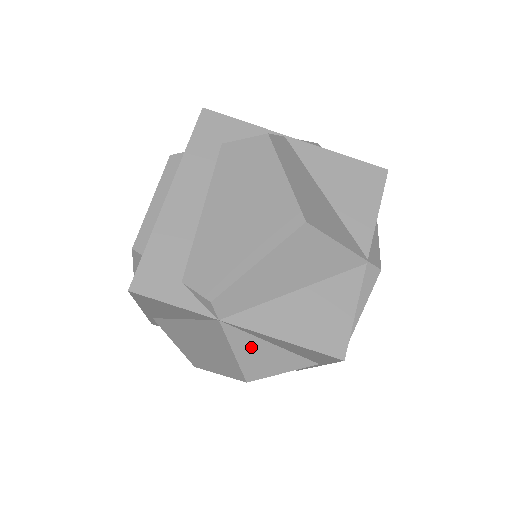
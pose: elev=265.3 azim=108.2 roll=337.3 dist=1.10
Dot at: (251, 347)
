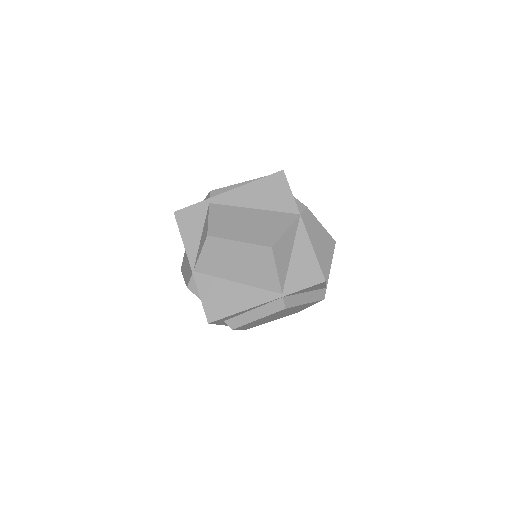
Dot at: (289, 240)
